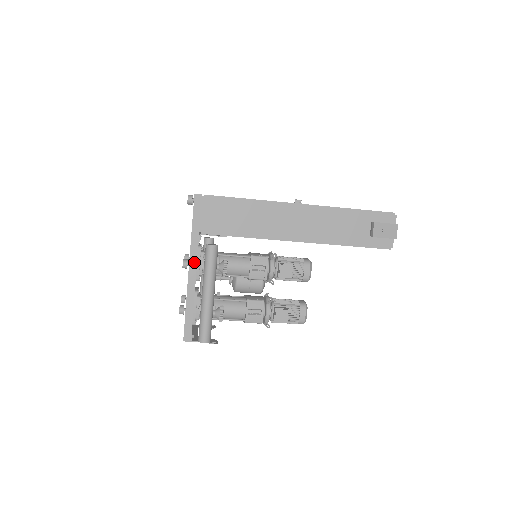
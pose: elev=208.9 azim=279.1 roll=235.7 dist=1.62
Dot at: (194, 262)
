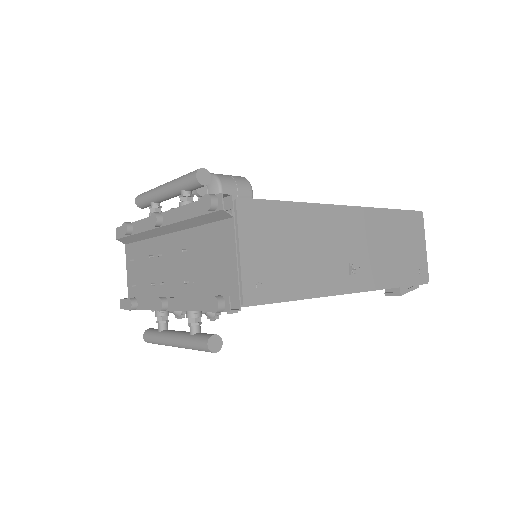
Dot at: occluded
